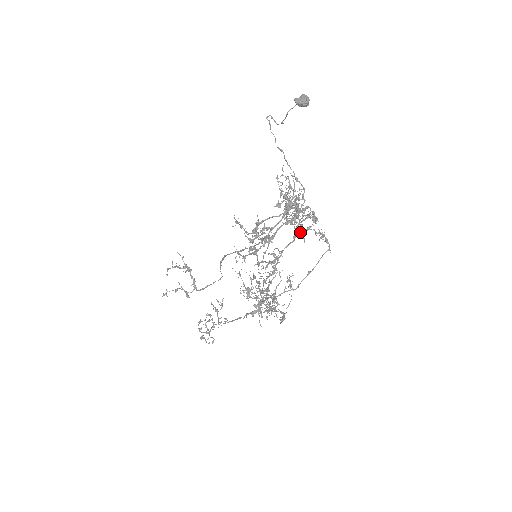
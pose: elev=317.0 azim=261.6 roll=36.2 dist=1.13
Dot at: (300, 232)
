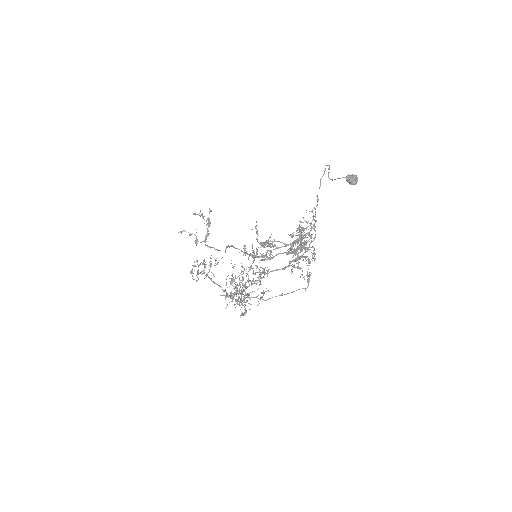
Dot at: (293, 265)
